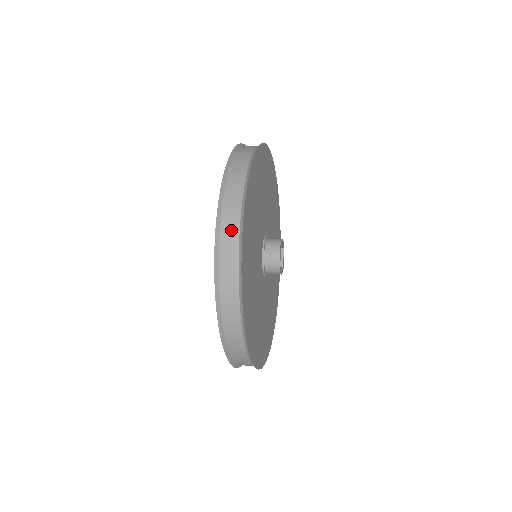
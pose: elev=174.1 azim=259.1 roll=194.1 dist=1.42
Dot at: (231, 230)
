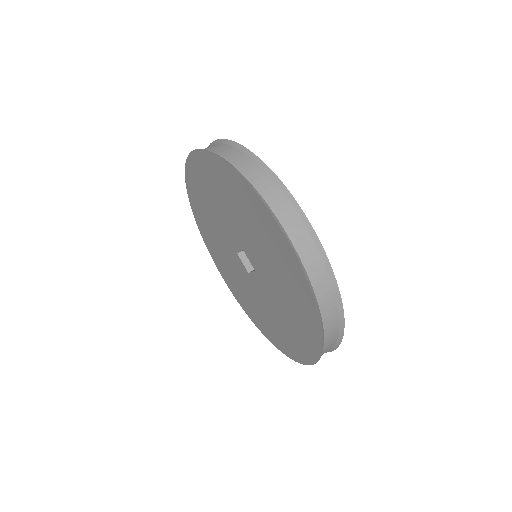
Dot at: (296, 227)
